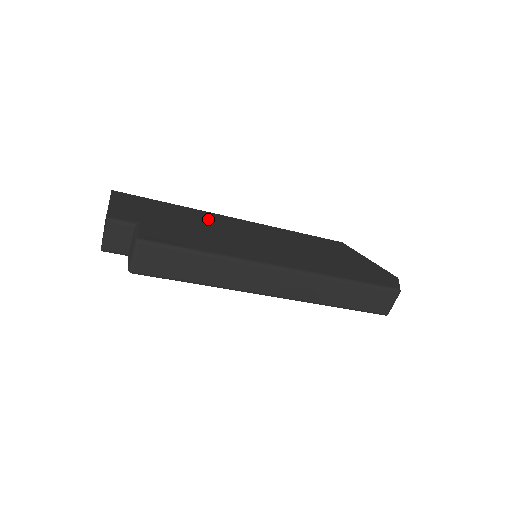
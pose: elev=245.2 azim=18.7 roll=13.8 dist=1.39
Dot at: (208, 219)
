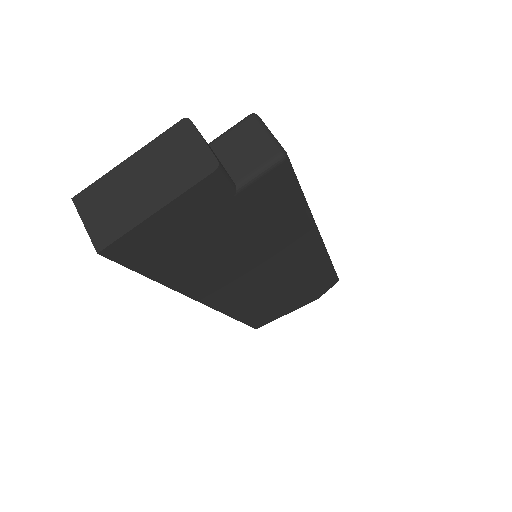
Dot at: occluded
